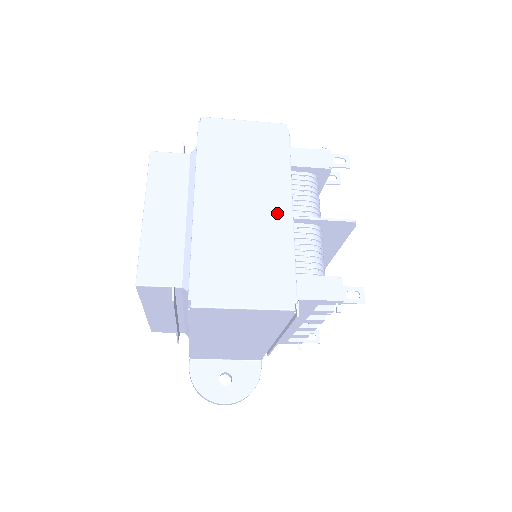
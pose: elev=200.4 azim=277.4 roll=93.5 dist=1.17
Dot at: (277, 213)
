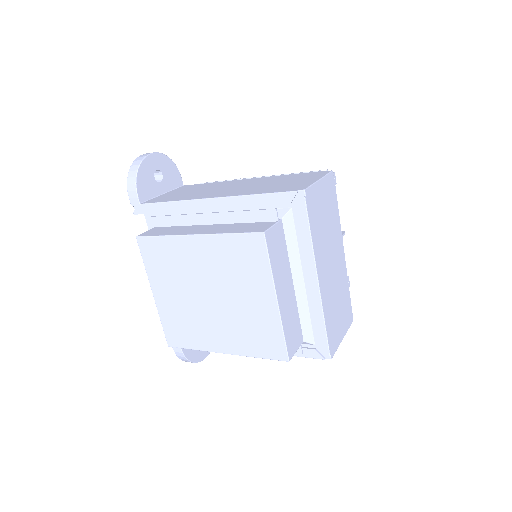
Dot at: (341, 259)
